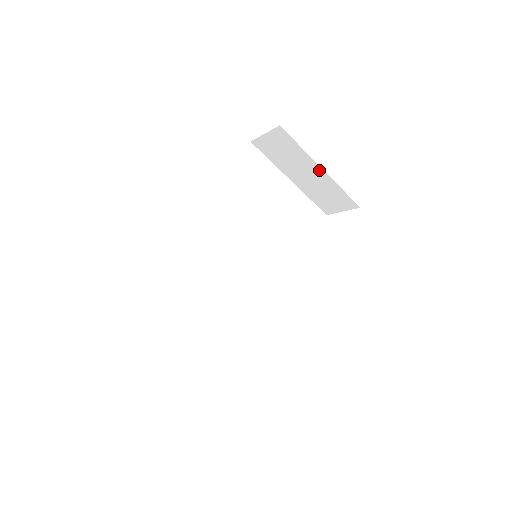
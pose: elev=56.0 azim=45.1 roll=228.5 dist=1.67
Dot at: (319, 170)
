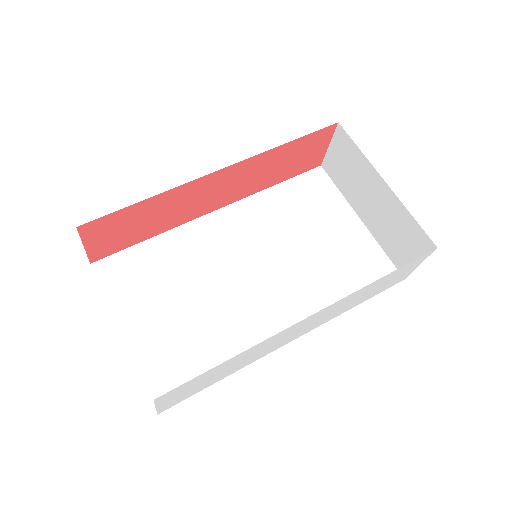
Dot at: (382, 185)
